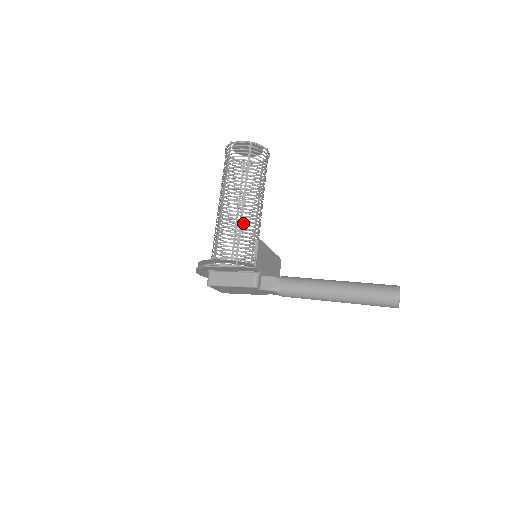
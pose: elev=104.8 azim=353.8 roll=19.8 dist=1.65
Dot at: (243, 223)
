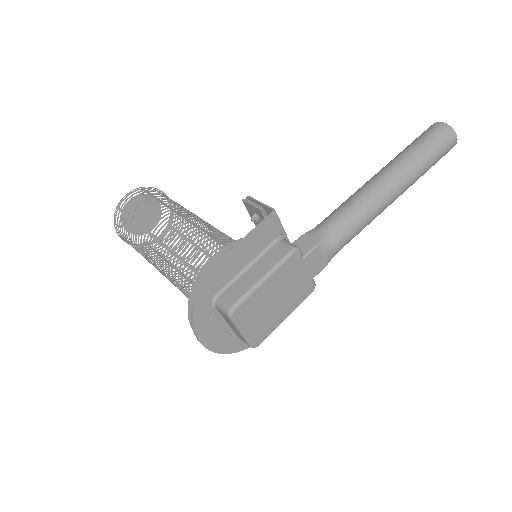
Dot at: (206, 229)
